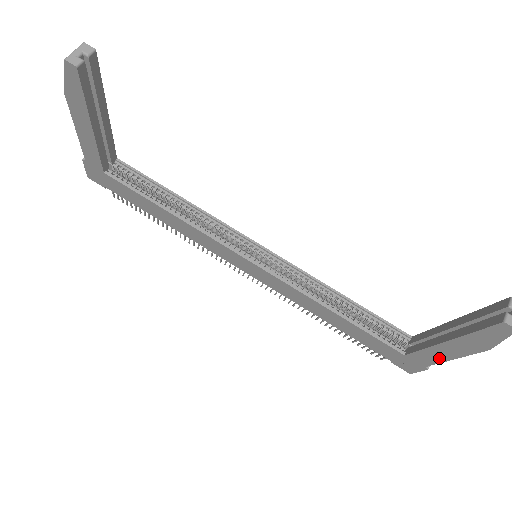
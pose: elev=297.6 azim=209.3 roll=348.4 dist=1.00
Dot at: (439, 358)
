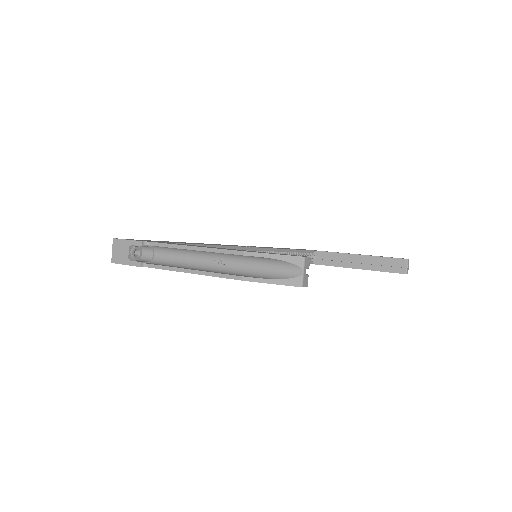
Dot at: occluded
